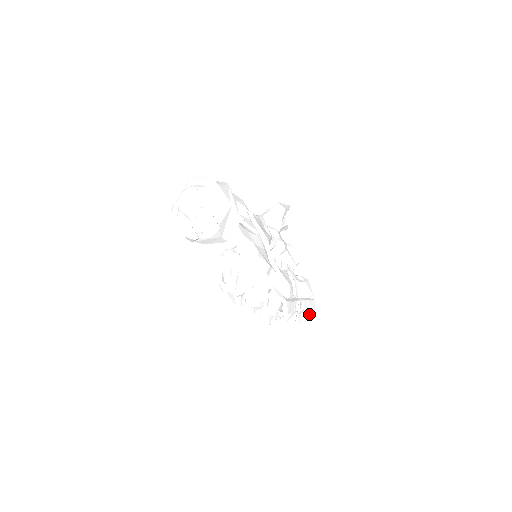
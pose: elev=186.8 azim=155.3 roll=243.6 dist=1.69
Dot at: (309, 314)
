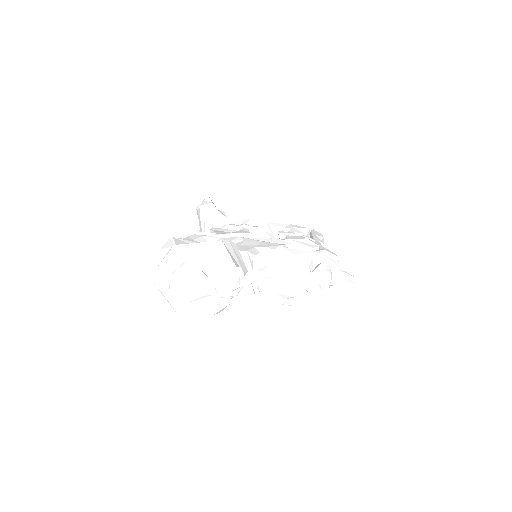
Dot at: (323, 243)
